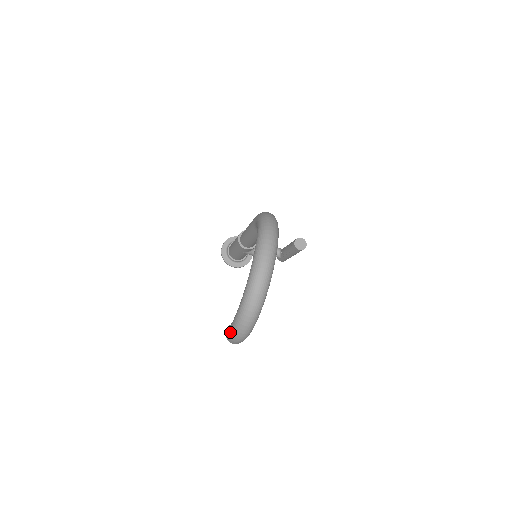
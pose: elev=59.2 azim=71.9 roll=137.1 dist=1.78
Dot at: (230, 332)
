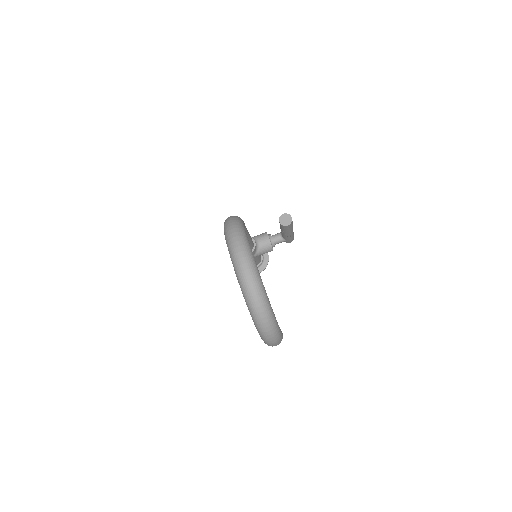
Dot at: (262, 339)
